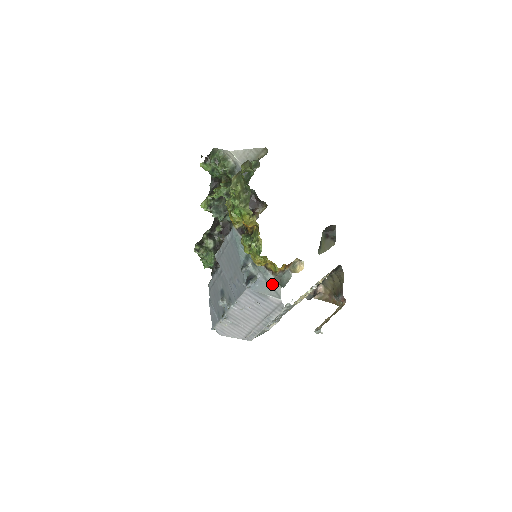
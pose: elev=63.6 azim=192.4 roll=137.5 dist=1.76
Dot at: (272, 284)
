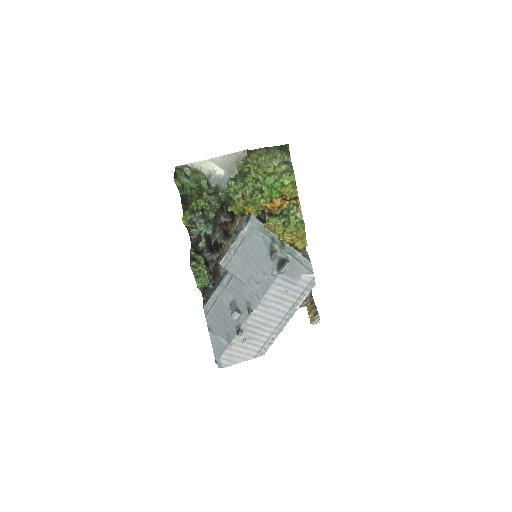
Dot at: (302, 262)
